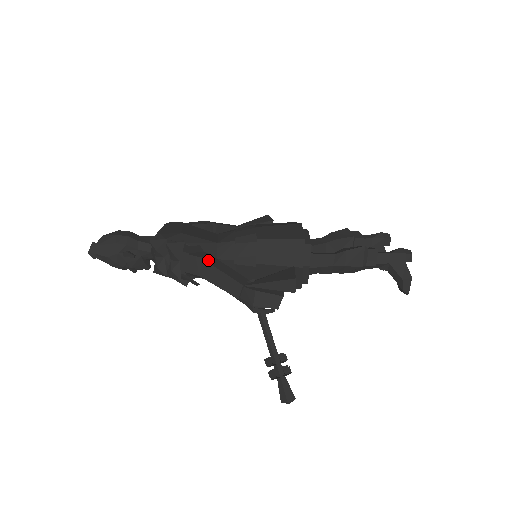
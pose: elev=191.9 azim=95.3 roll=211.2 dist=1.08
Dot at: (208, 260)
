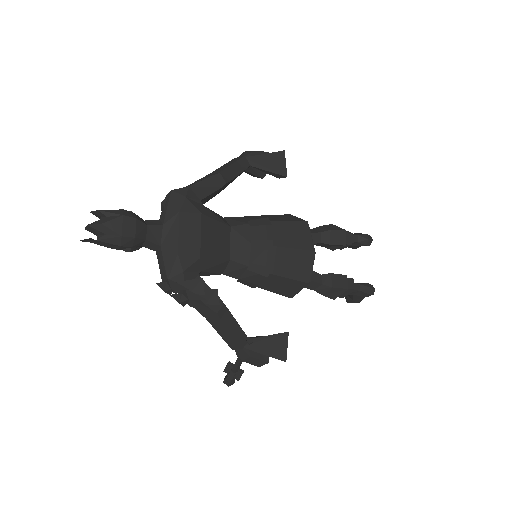
Dot at: (221, 316)
